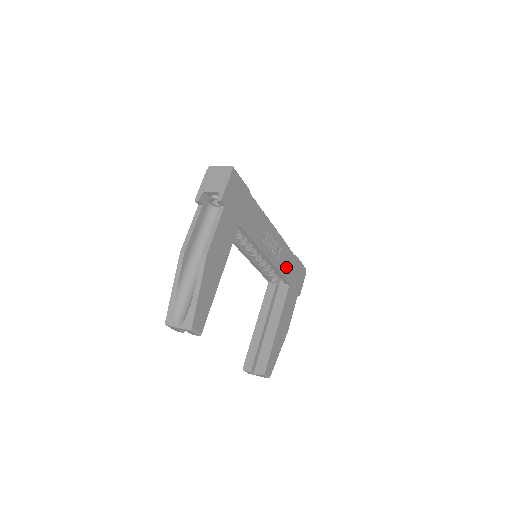
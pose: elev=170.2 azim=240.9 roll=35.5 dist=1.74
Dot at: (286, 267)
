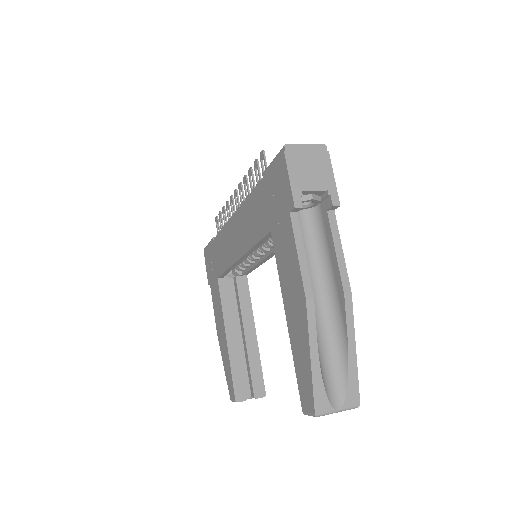
Dot at: occluded
